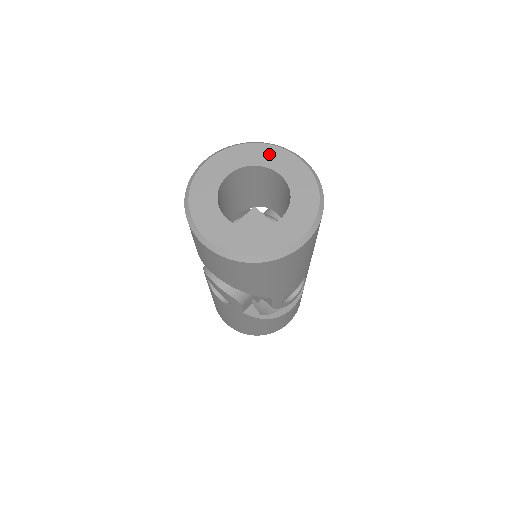
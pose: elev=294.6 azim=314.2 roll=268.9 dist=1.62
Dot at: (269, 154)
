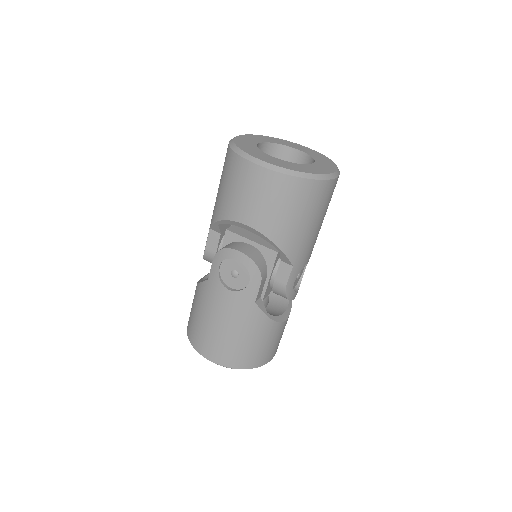
Dot at: (282, 141)
